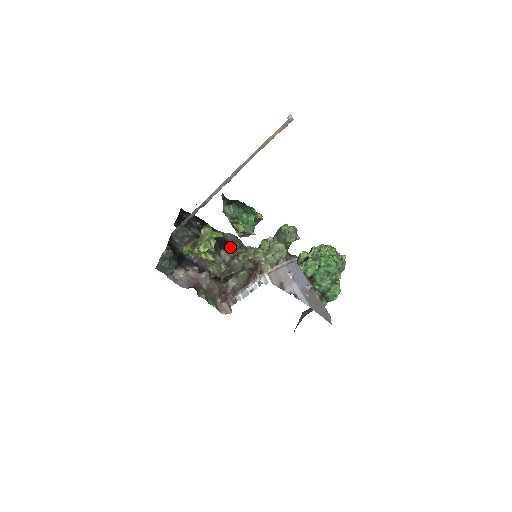
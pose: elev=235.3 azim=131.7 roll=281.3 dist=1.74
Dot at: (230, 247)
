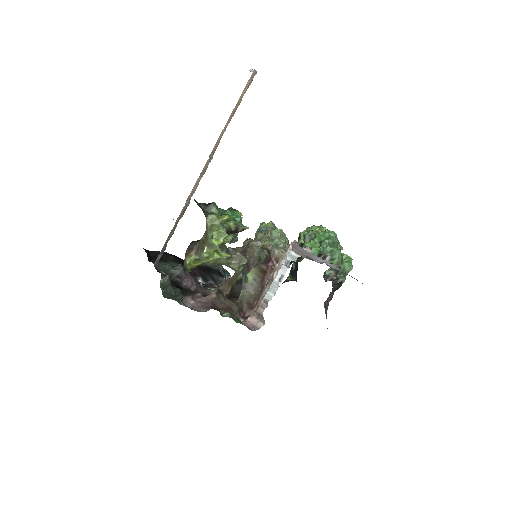
Dot at: (215, 271)
